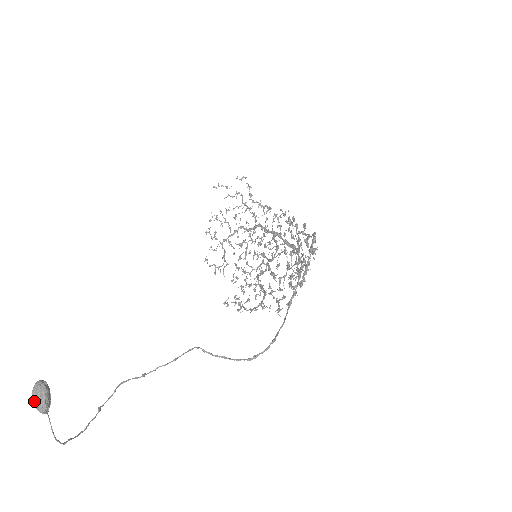
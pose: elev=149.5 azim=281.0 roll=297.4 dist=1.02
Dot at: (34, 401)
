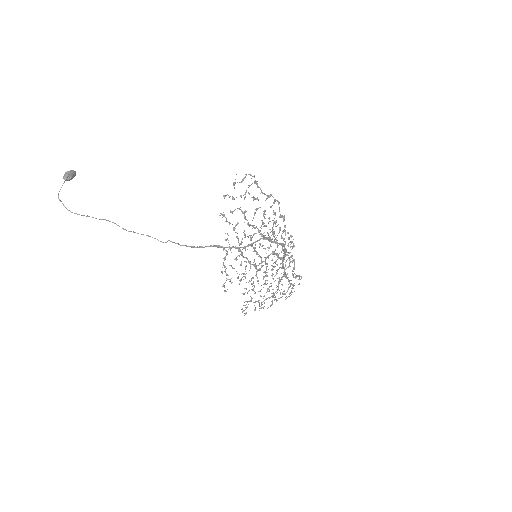
Dot at: (65, 173)
